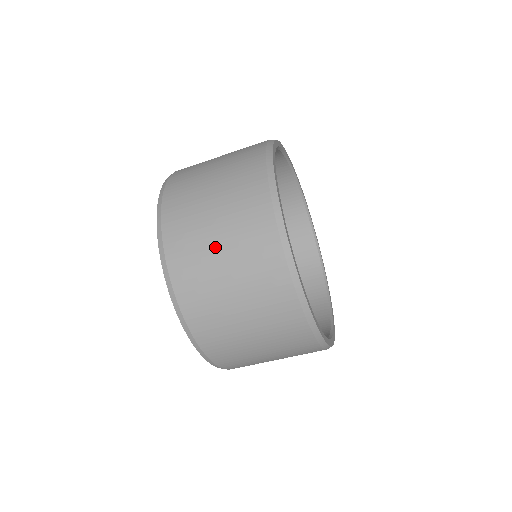
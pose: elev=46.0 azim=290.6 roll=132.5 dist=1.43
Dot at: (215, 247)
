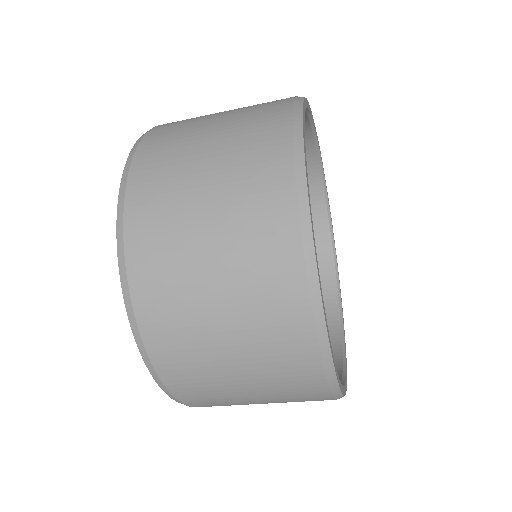
Dot at: (204, 272)
